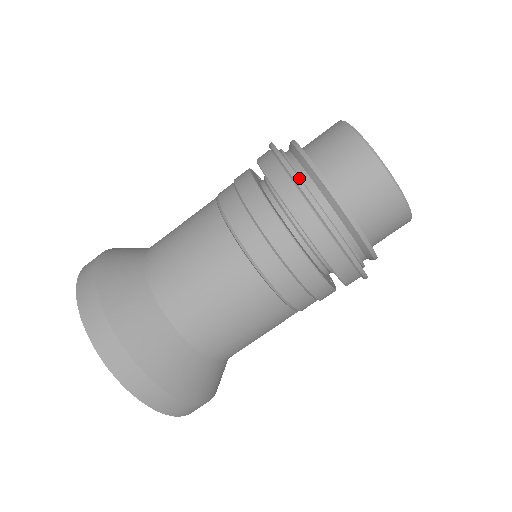
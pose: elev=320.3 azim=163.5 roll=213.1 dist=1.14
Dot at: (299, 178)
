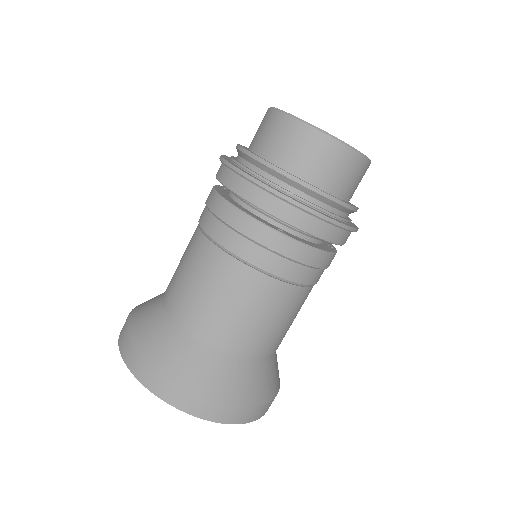
Dot at: (259, 179)
